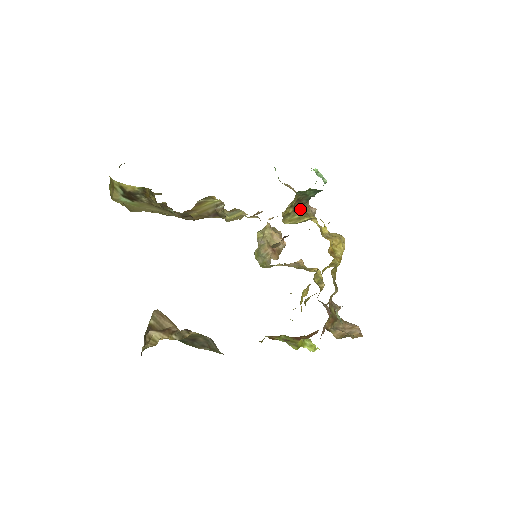
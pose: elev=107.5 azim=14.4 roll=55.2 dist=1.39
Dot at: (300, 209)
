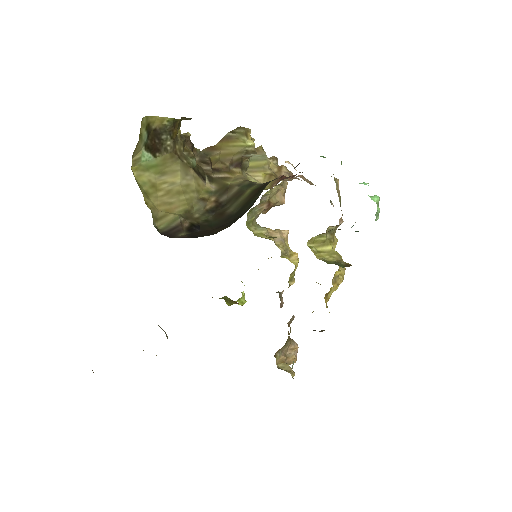
Dot at: (331, 226)
